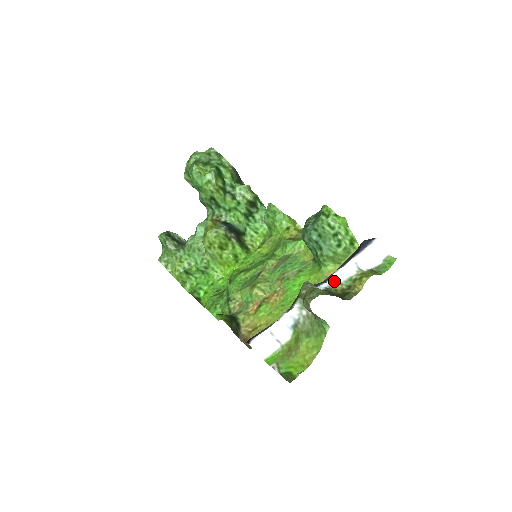
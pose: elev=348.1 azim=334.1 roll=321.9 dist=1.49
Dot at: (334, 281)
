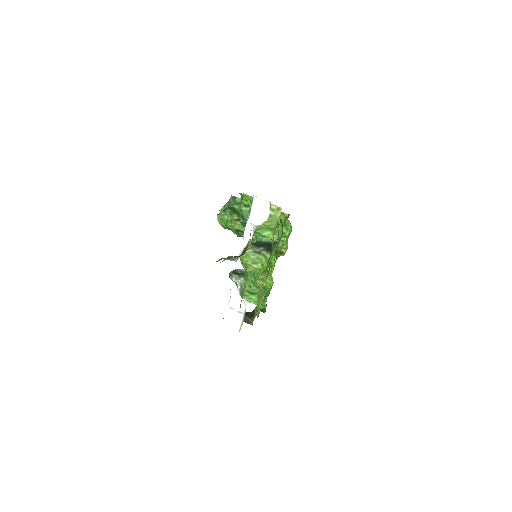
Dot at: (245, 246)
